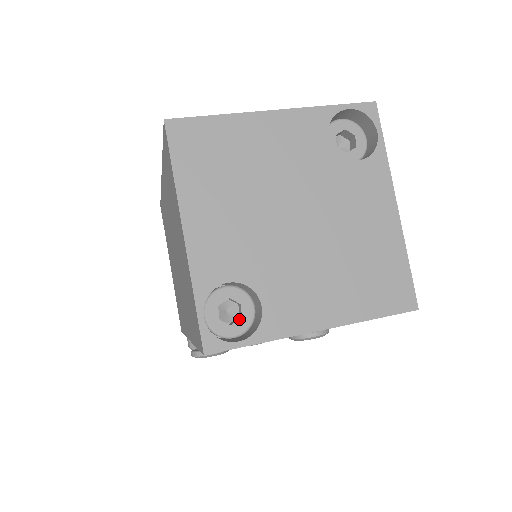
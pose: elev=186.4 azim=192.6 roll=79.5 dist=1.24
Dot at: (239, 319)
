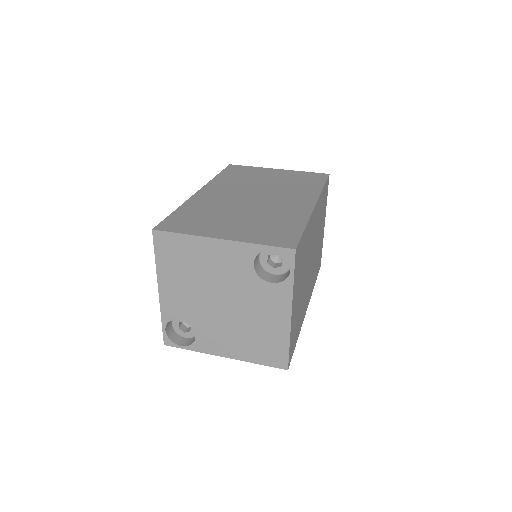
Dot at: (189, 332)
